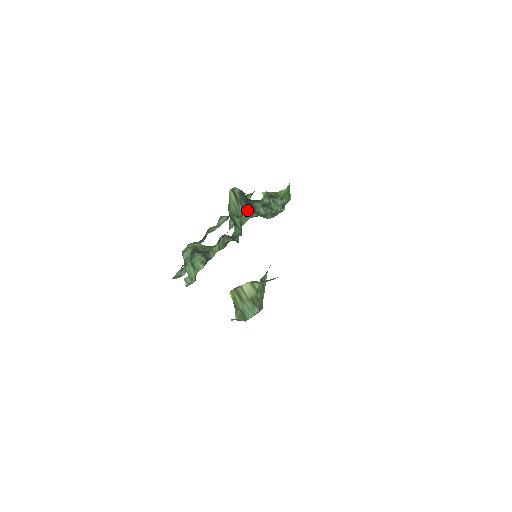
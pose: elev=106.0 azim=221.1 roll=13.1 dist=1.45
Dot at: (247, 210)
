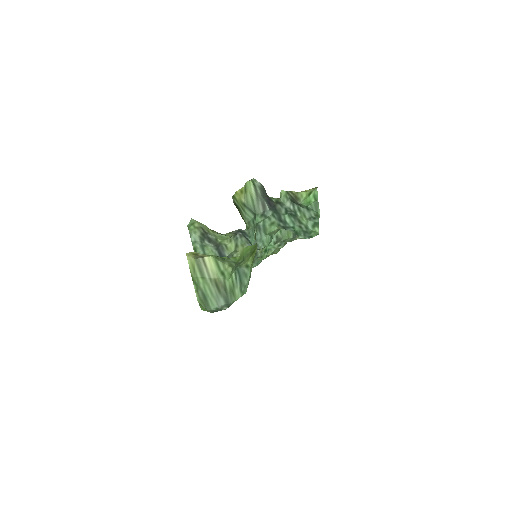
Dot at: (271, 213)
